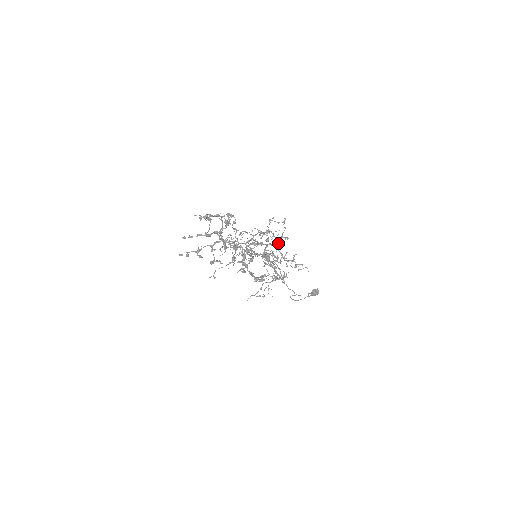
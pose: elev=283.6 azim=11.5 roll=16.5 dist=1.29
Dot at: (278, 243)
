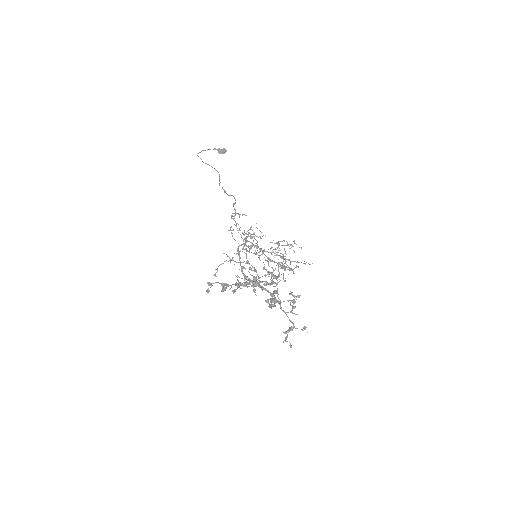
Dot at: occluded
